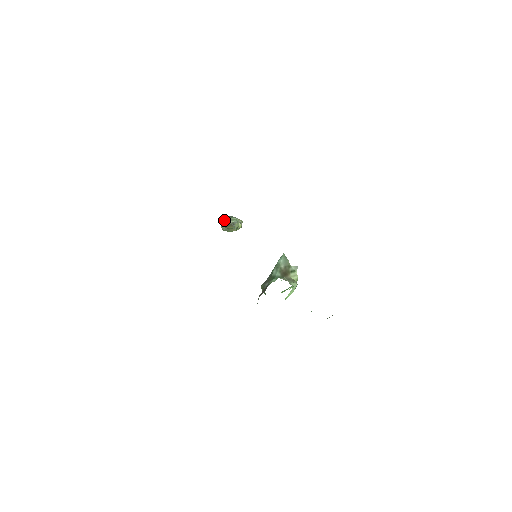
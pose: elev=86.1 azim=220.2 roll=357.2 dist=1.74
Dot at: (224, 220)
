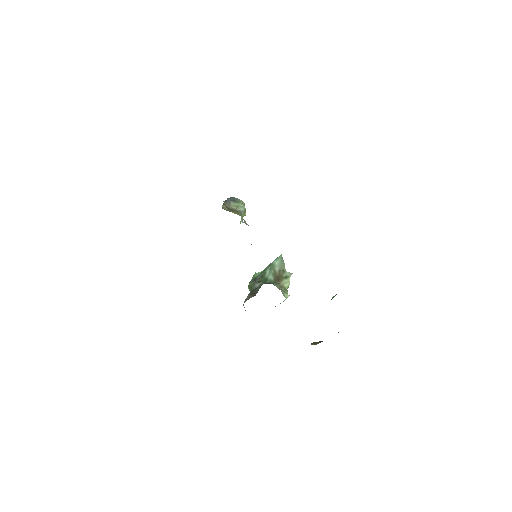
Dot at: (230, 203)
